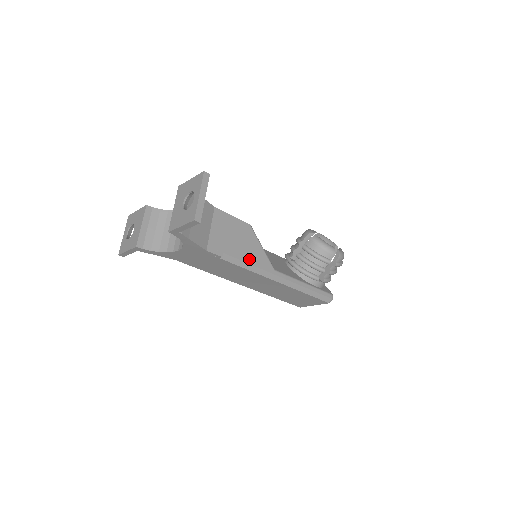
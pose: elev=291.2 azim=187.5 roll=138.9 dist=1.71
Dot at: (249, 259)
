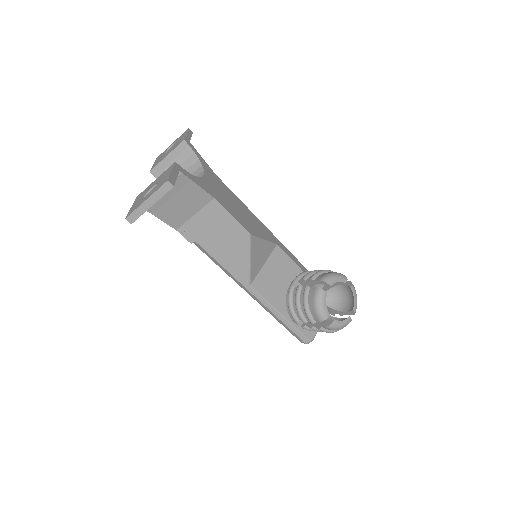
Dot at: (224, 261)
